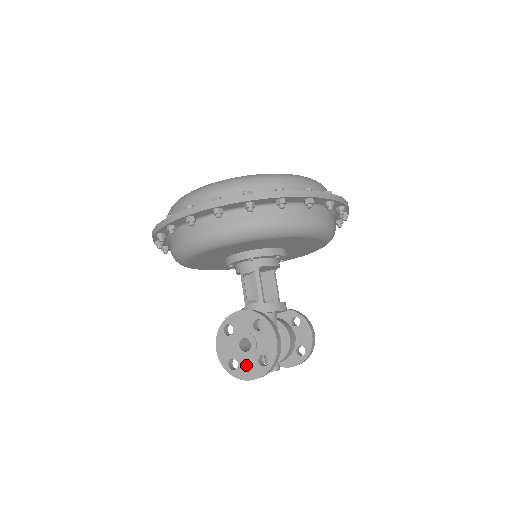
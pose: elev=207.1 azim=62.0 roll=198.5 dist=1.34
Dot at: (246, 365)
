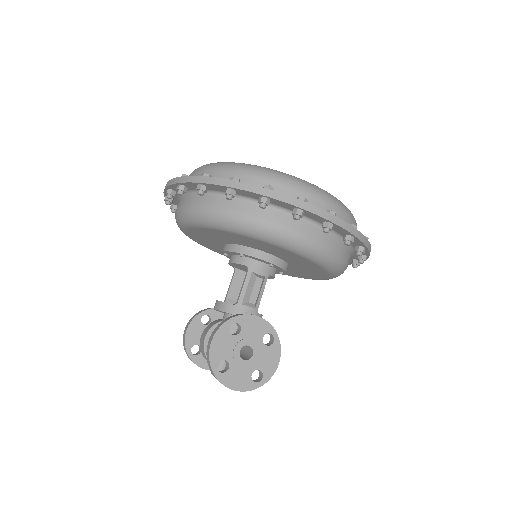
Dot at: (237, 373)
